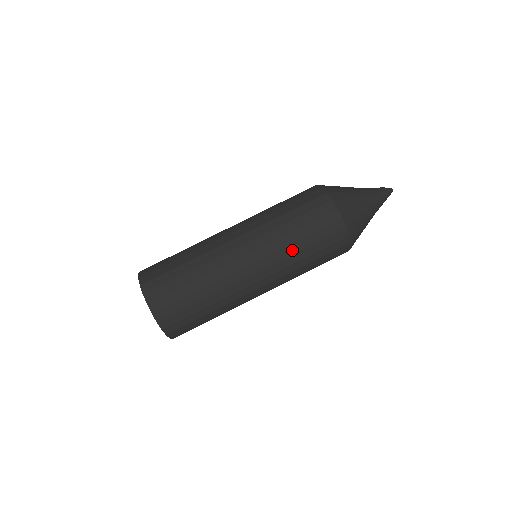
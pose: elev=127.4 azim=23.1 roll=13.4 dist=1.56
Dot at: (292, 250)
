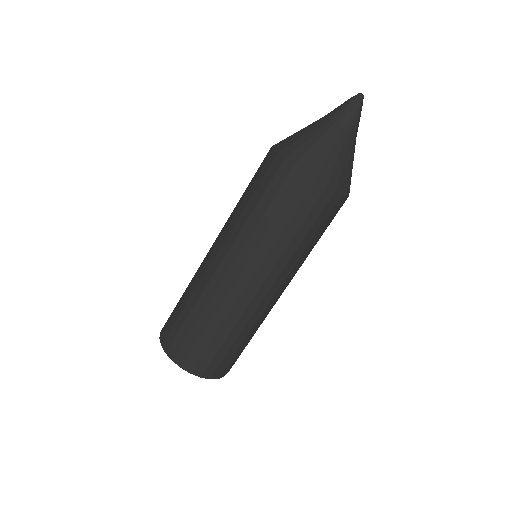
Dot at: (273, 238)
